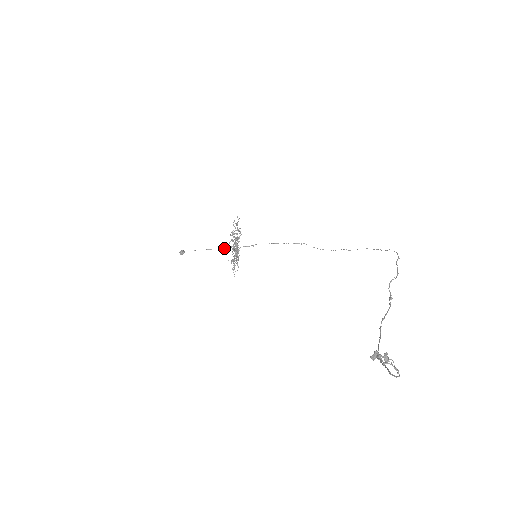
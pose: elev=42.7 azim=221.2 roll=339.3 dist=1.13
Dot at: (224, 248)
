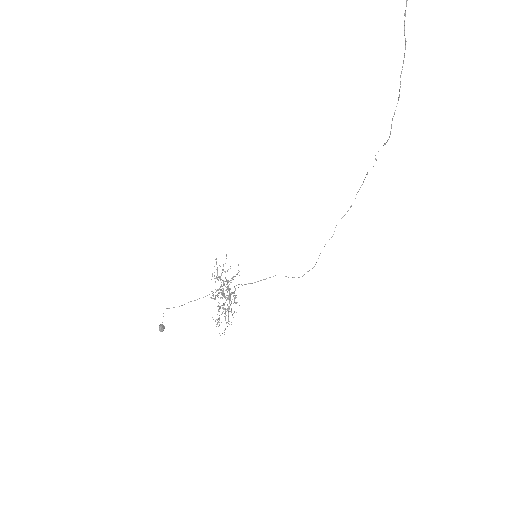
Dot at: occluded
